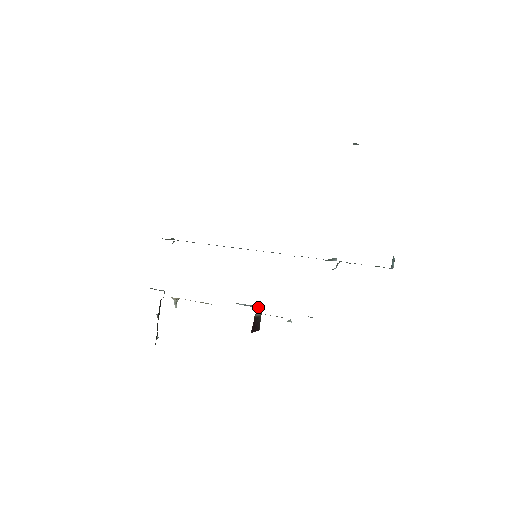
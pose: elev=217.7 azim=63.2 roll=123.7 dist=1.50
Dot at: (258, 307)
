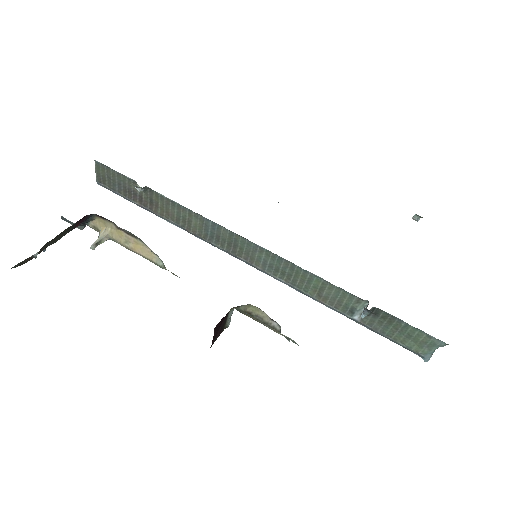
Dot at: occluded
